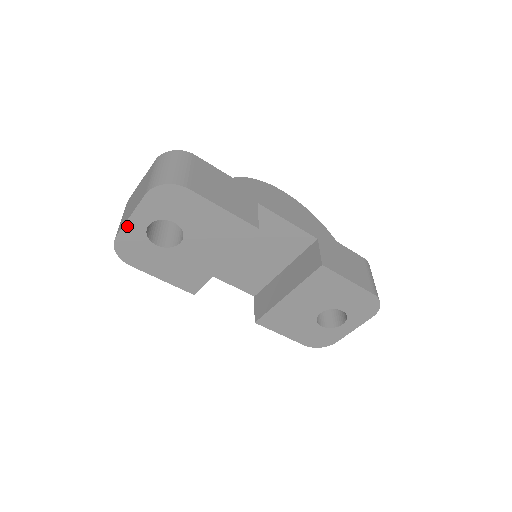
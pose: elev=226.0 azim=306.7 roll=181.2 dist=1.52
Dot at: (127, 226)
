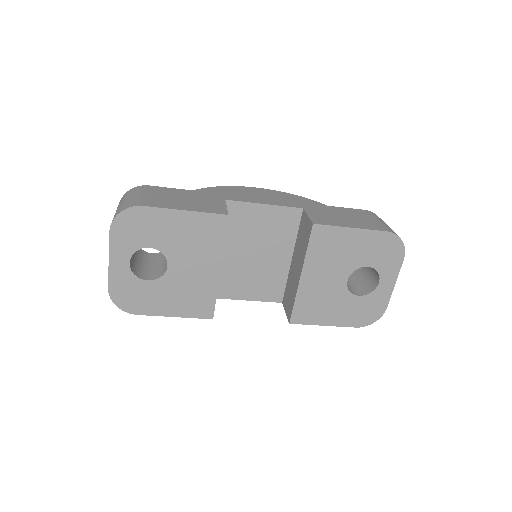
Dot at: (112, 273)
